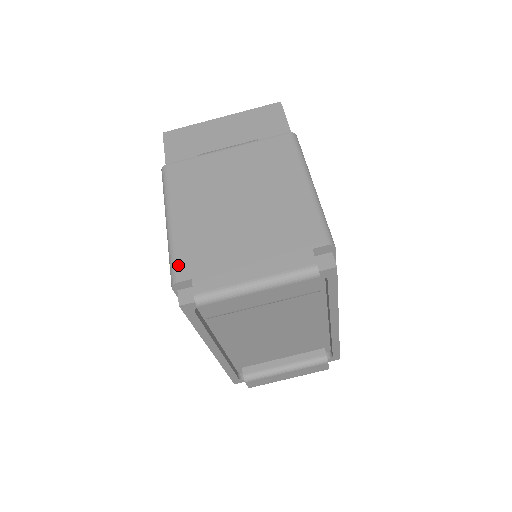
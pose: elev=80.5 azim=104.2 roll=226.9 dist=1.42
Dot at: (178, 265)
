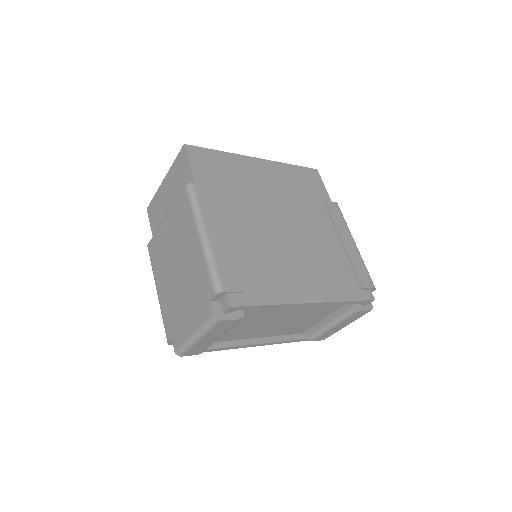
Dot at: (166, 329)
